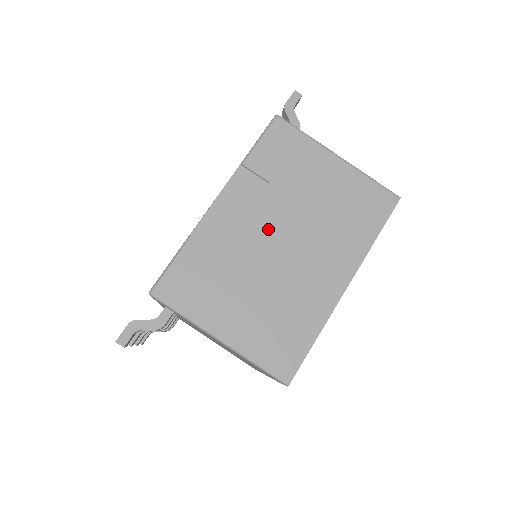
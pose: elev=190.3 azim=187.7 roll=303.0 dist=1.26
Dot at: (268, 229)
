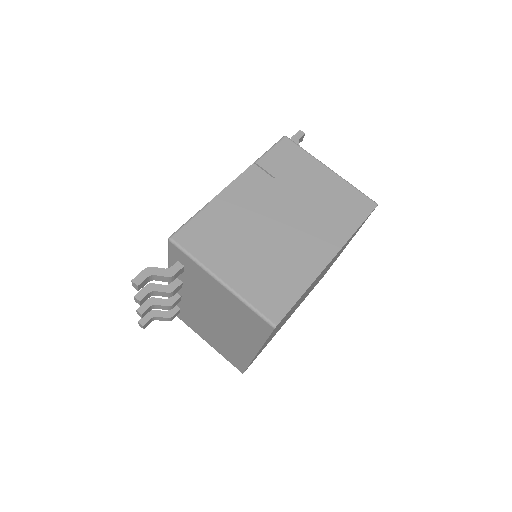
Dot at: (270, 208)
